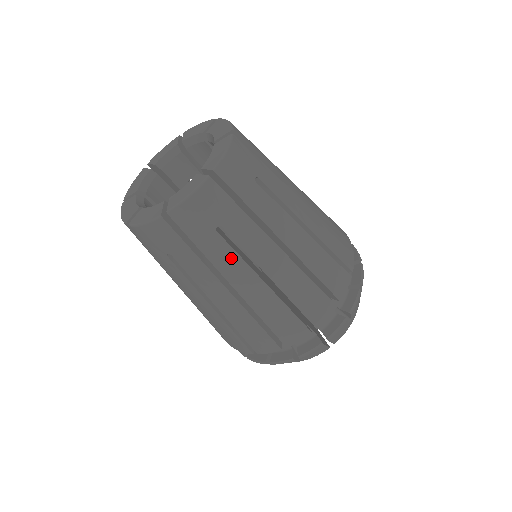
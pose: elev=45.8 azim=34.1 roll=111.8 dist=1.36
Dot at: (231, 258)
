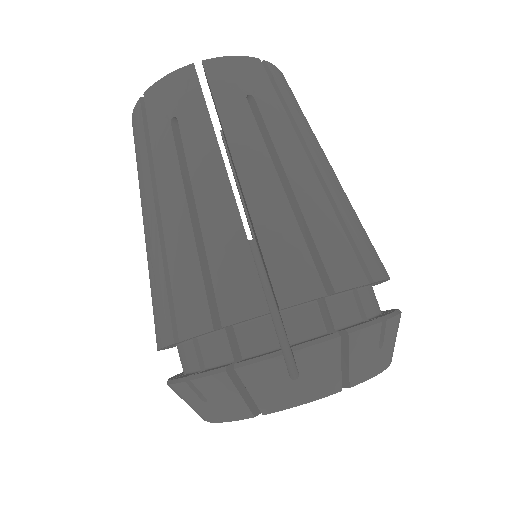
Dot at: (250, 133)
